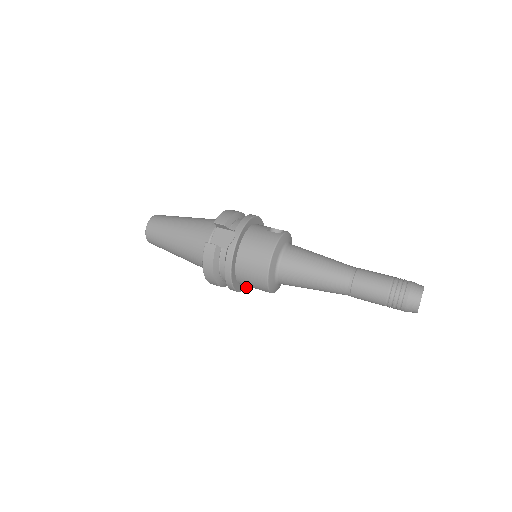
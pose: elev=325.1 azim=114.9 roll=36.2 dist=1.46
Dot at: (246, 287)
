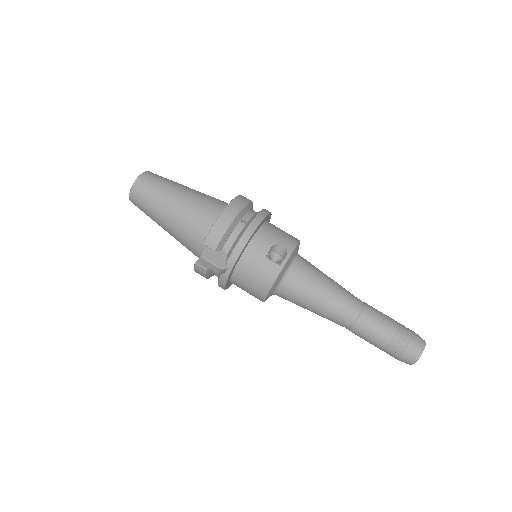
Dot at: occluded
